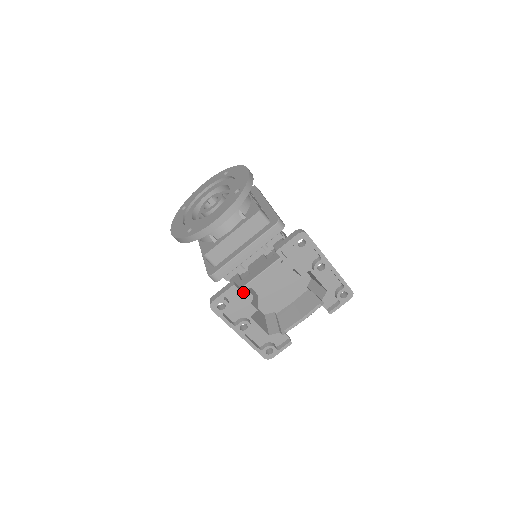
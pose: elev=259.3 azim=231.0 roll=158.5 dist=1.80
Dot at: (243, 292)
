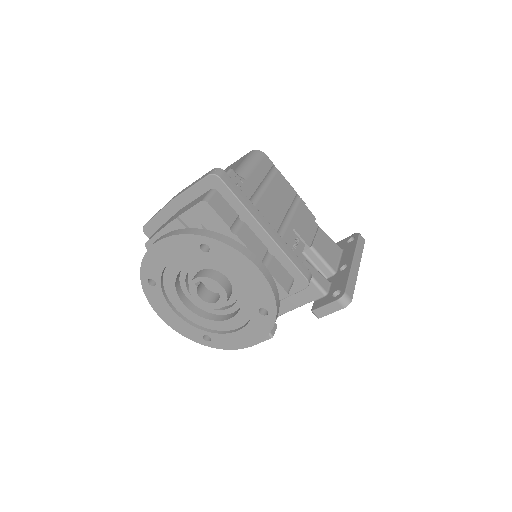
Dot at: occluded
